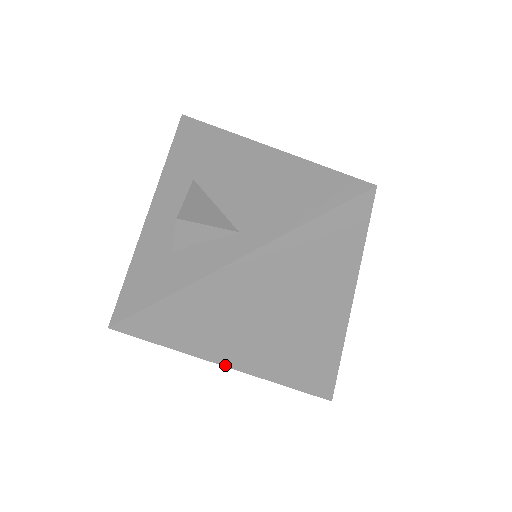
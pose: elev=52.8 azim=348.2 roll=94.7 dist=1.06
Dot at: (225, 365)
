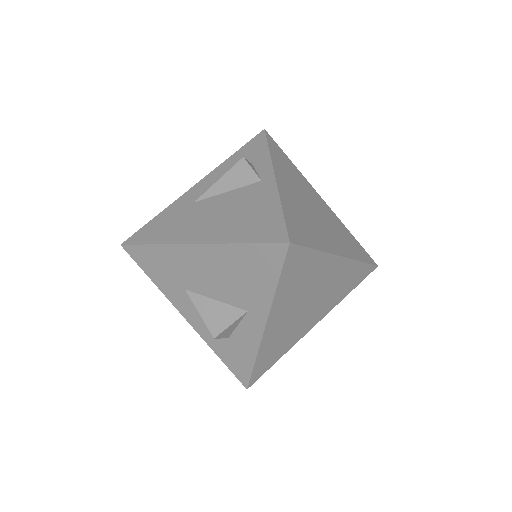
Dot at: (309, 330)
